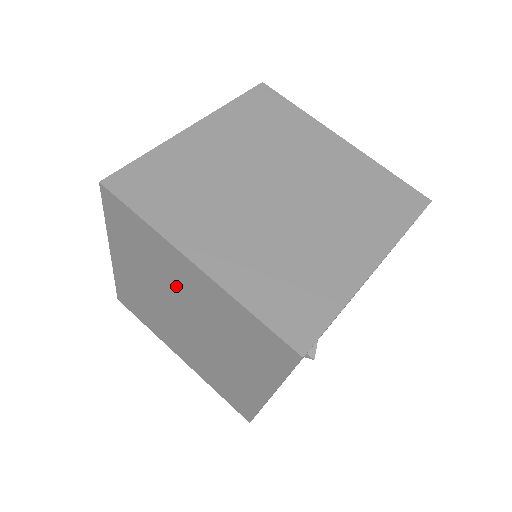
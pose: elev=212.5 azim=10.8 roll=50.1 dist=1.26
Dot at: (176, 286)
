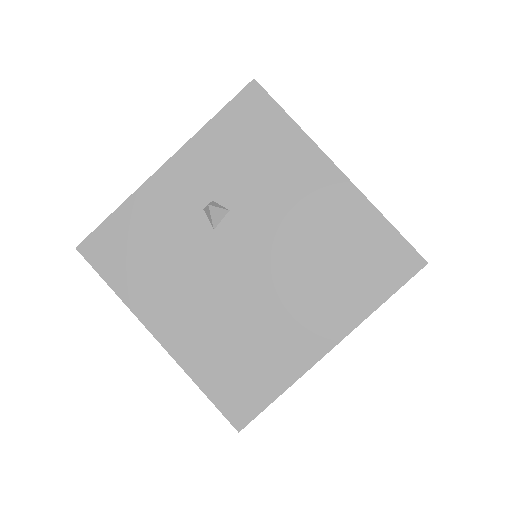
Dot at: occluded
